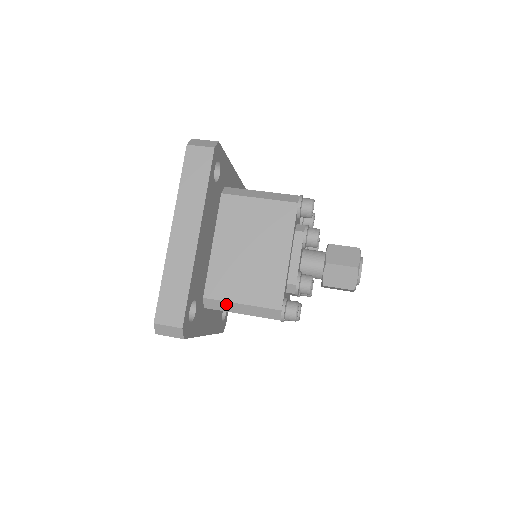
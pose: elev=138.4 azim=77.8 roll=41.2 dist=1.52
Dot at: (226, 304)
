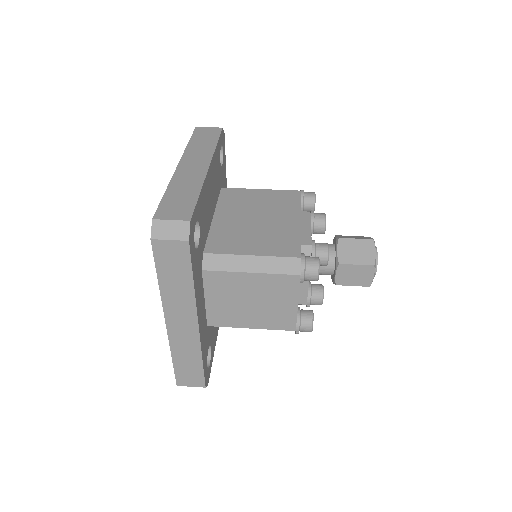
Dot at: (232, 259)
